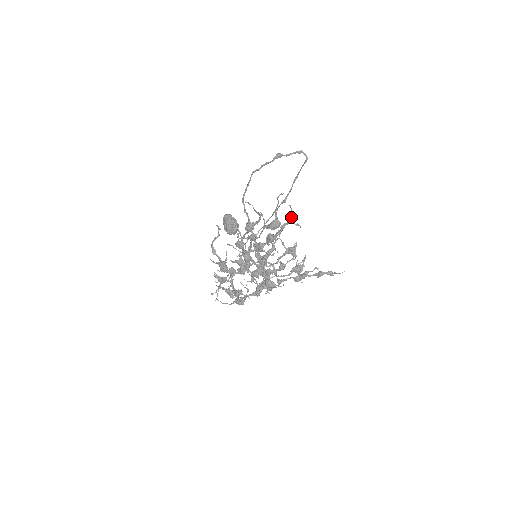
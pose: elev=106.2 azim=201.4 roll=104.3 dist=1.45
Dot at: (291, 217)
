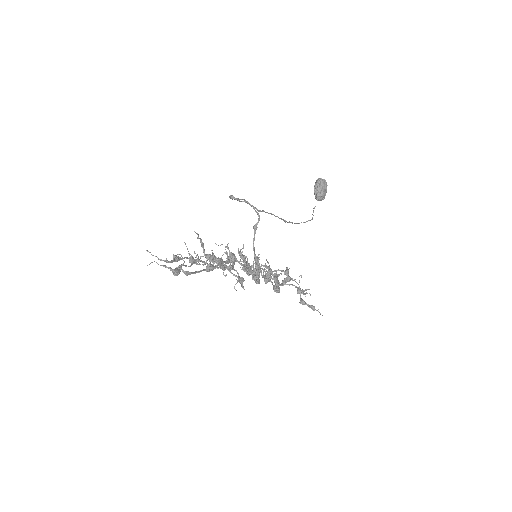
Dot at: (187, 273)
